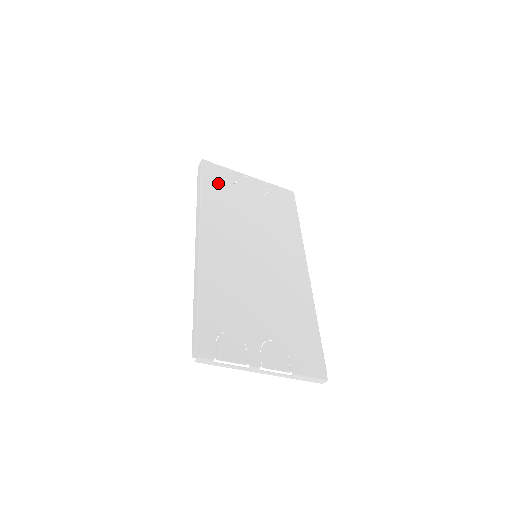
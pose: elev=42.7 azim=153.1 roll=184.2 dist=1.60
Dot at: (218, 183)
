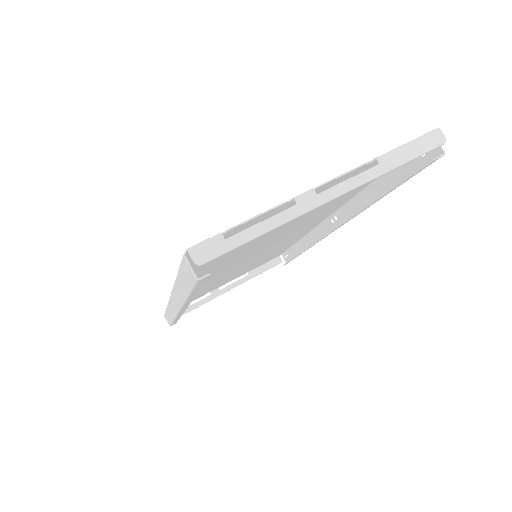
Dot at: occluded
